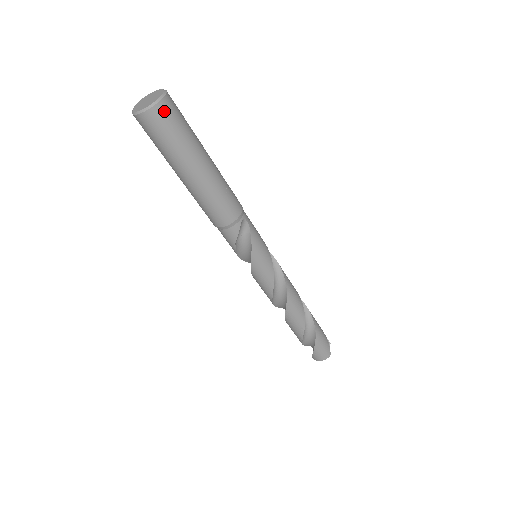
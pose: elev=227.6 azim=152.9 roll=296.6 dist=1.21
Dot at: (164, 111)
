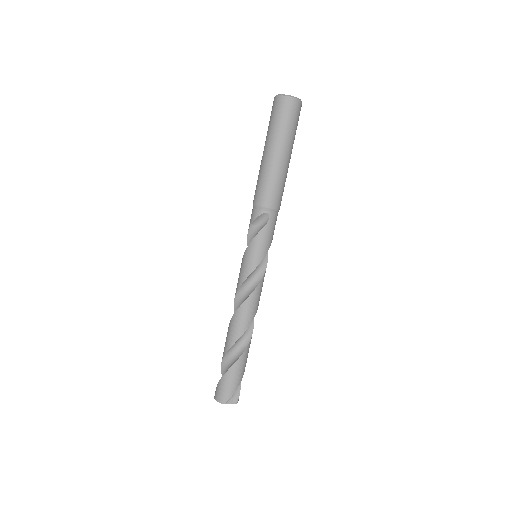
Dot at: (285, 103)
